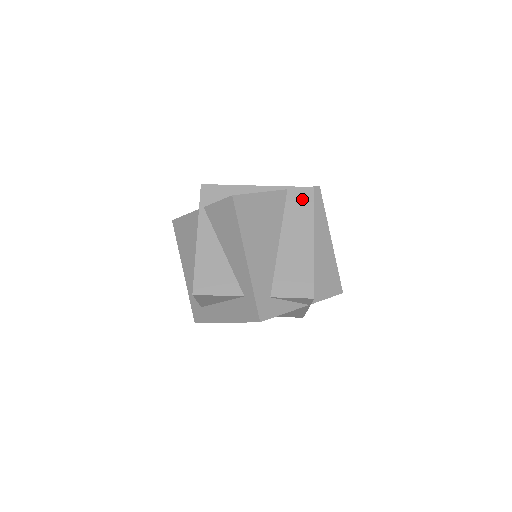
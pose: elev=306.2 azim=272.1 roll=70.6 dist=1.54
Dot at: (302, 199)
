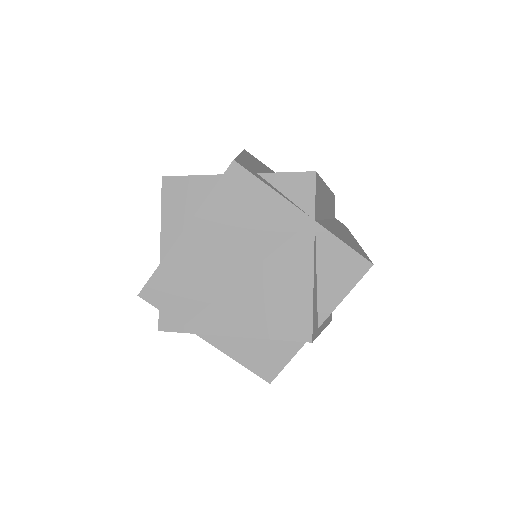
Dot at: occluded
